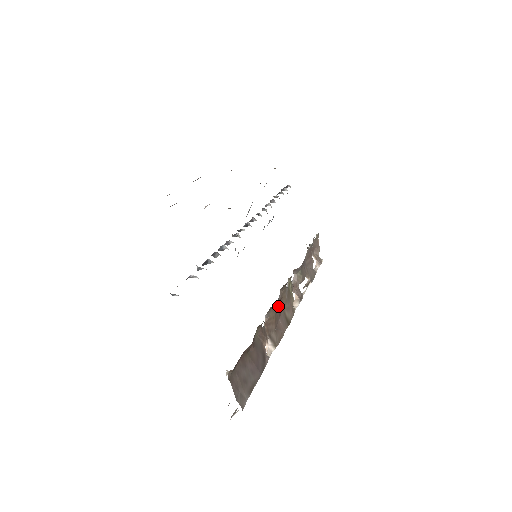
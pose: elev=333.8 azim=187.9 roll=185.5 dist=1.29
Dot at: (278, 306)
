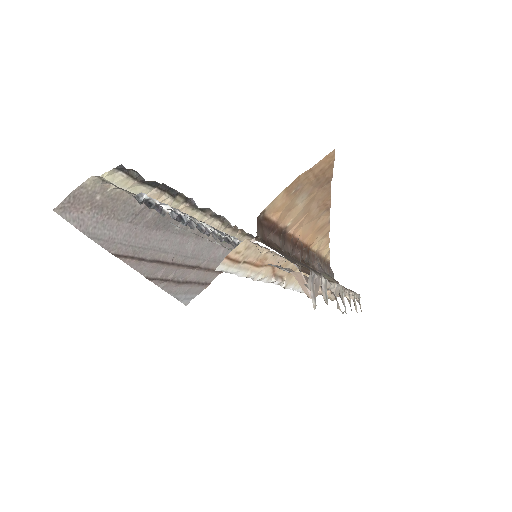
Dot at: occluded
